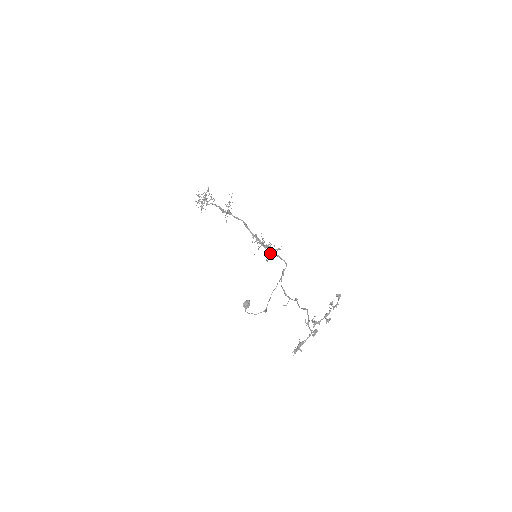
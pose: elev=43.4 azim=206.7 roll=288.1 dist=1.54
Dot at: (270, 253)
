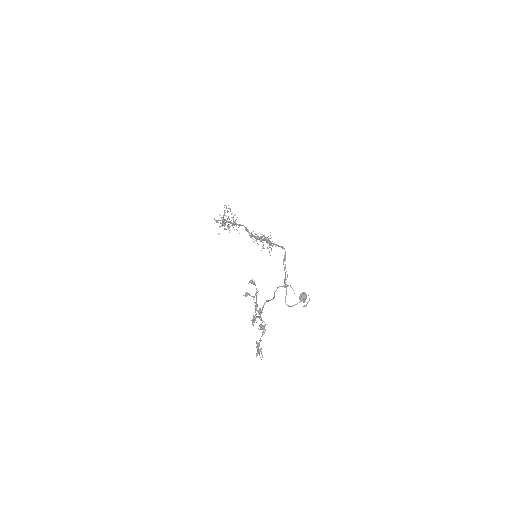
Dot at: (269, 245)
